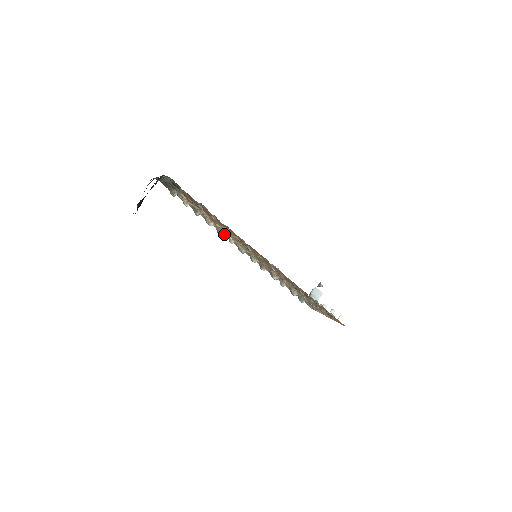
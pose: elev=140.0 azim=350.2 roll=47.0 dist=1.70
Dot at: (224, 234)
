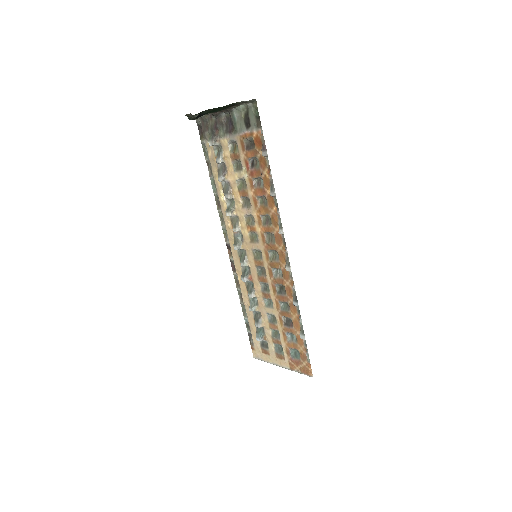
Dot at: (228, 219)
